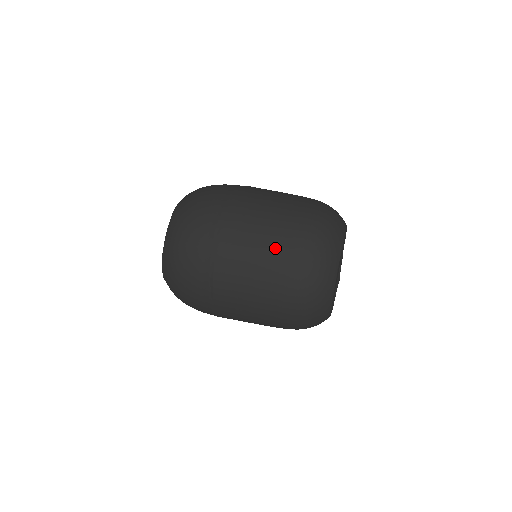
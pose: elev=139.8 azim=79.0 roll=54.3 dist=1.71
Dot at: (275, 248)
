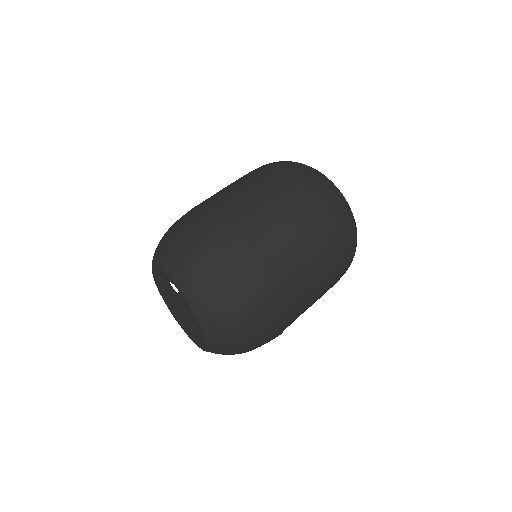
Dot at: (271, 187)
